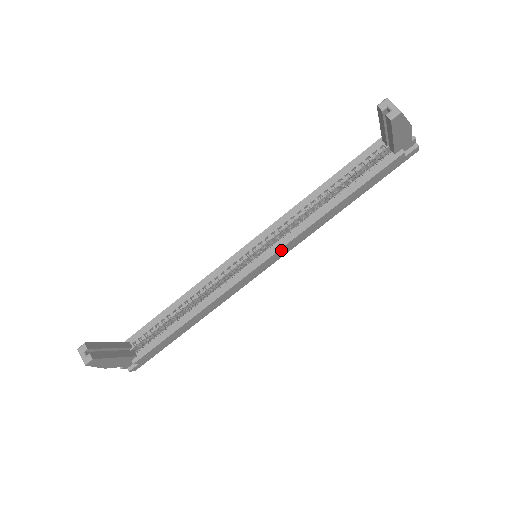
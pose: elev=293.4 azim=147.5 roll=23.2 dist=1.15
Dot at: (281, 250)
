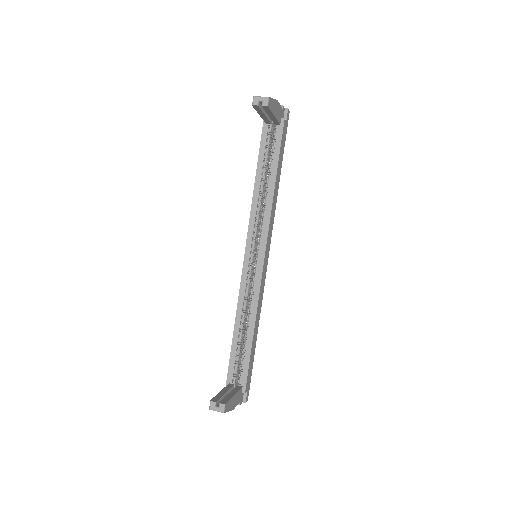
Dot at: (268, 238)
